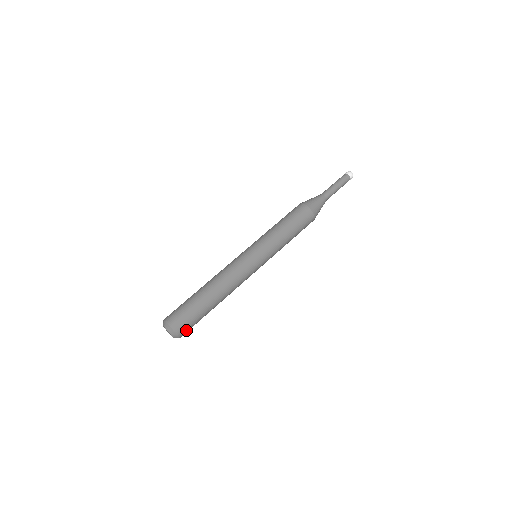
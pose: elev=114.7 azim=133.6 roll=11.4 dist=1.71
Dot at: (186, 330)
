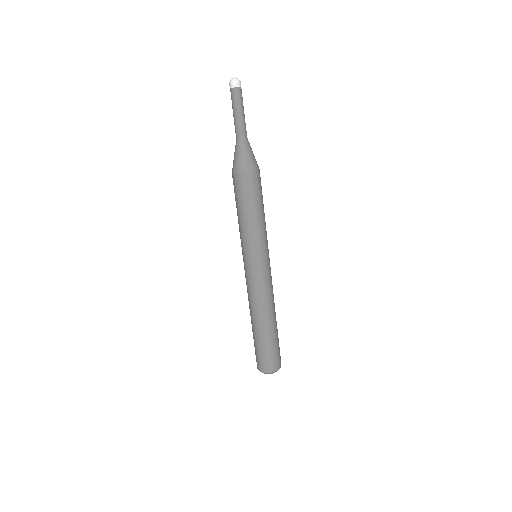
Dot at: (274, 362)
